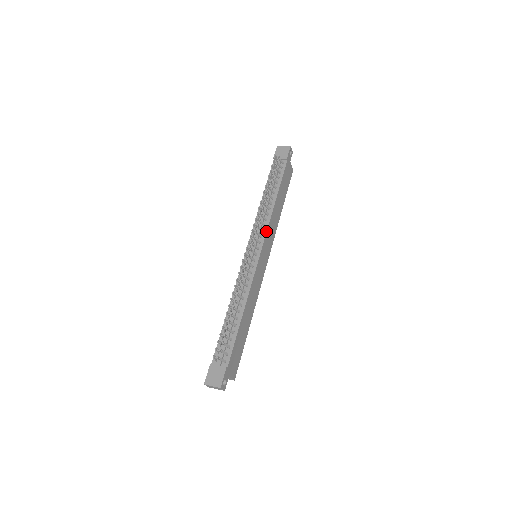
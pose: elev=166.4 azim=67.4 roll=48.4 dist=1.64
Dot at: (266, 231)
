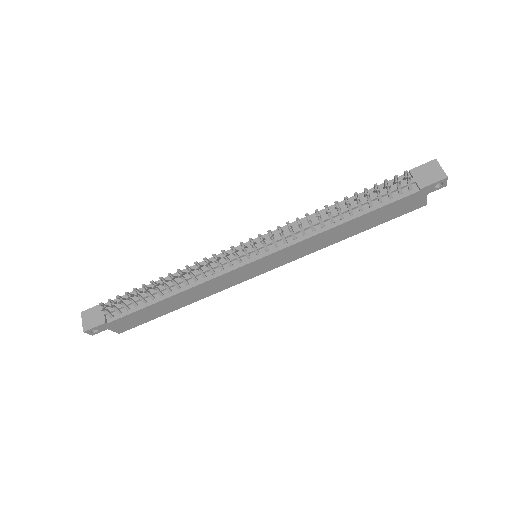
Dot at: (288, 246)
